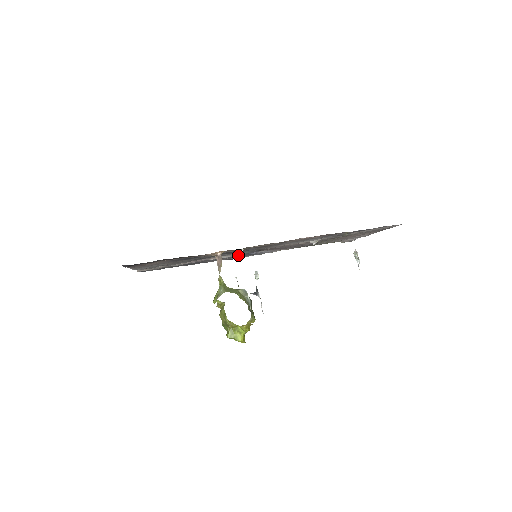
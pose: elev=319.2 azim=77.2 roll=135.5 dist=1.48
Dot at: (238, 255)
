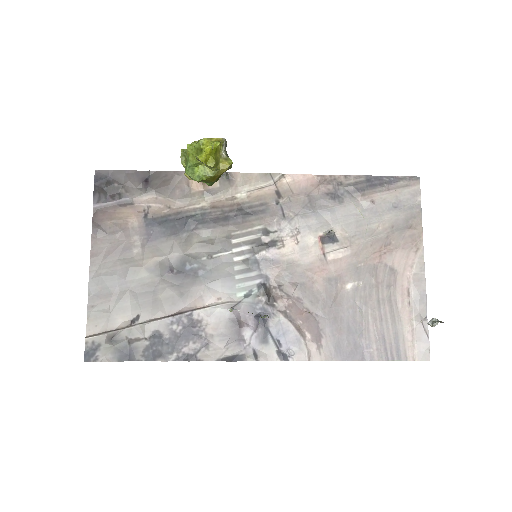
Dot at: (240, 323)
